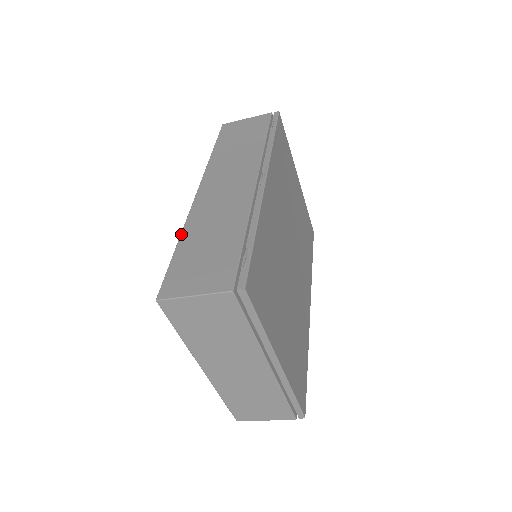
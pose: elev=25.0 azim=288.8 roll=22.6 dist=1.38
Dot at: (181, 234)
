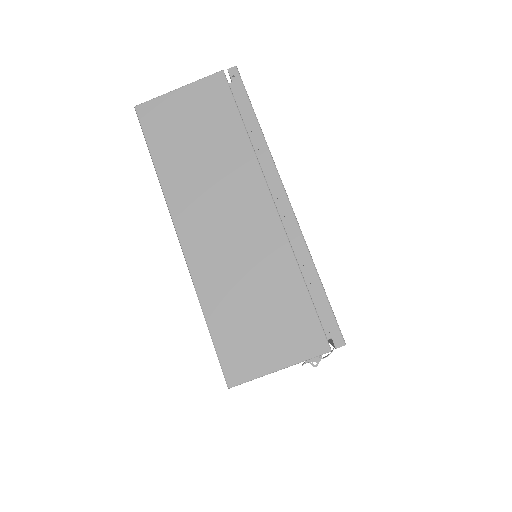
Dot at: occluded
